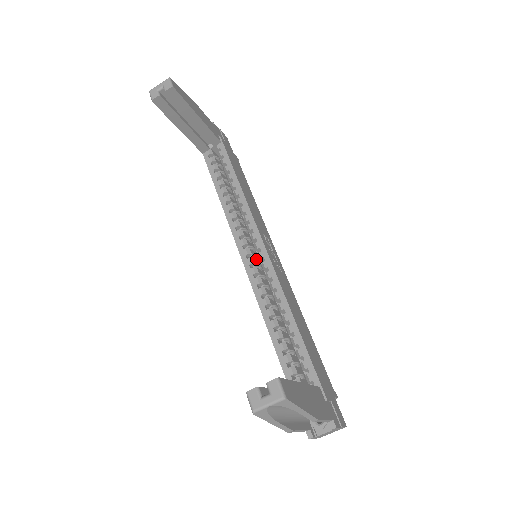
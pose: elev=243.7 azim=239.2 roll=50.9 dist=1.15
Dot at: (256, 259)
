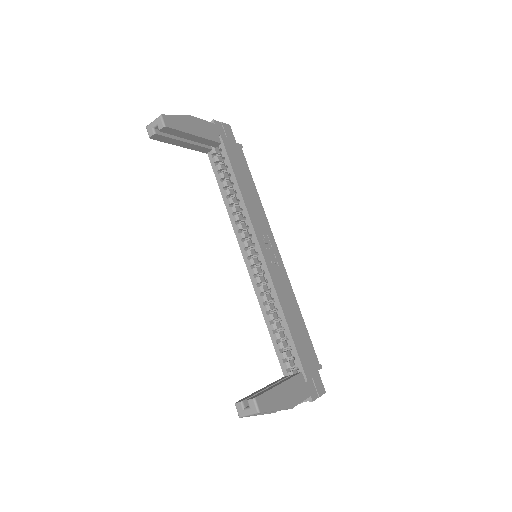
Dot at: occluded
